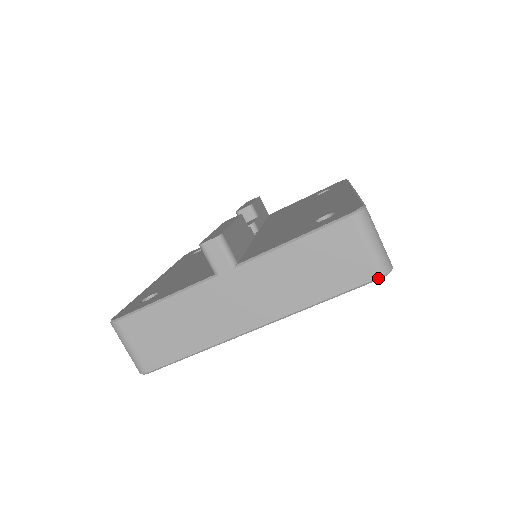
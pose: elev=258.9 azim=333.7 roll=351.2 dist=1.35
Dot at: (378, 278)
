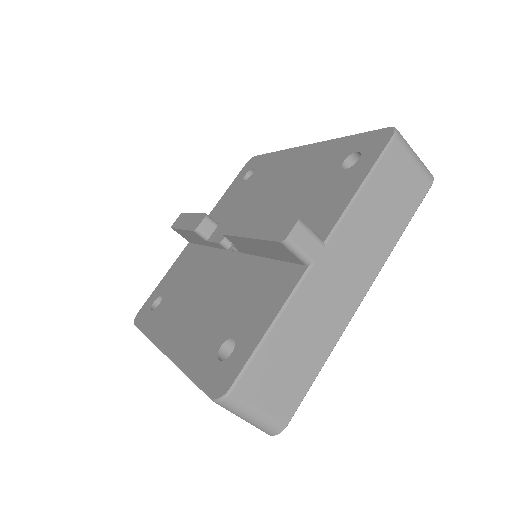
Dot at: (431, 185)
